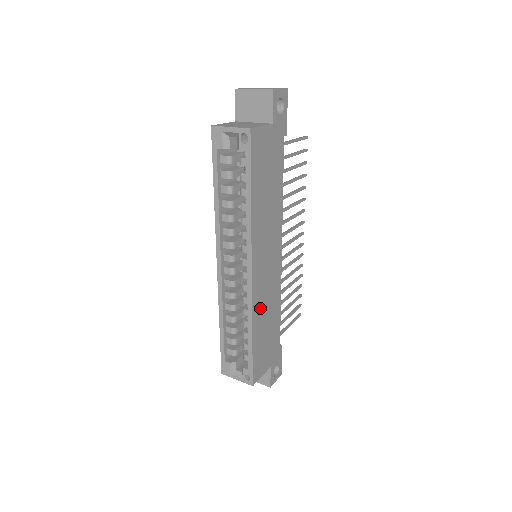
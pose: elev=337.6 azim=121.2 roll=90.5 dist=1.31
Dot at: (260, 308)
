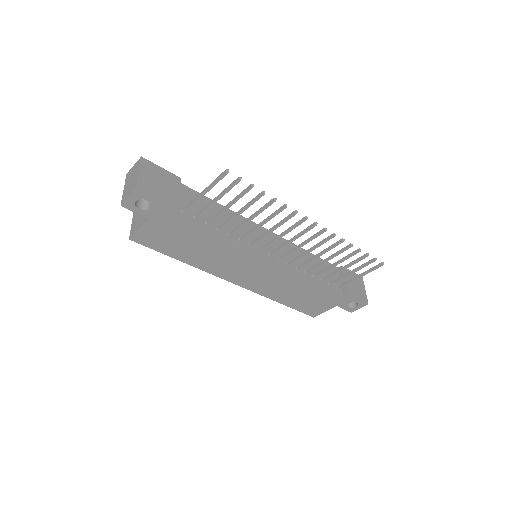
Dot at: (274, 291)
